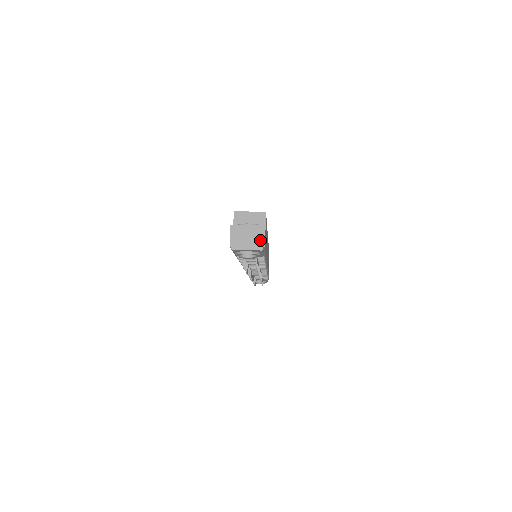
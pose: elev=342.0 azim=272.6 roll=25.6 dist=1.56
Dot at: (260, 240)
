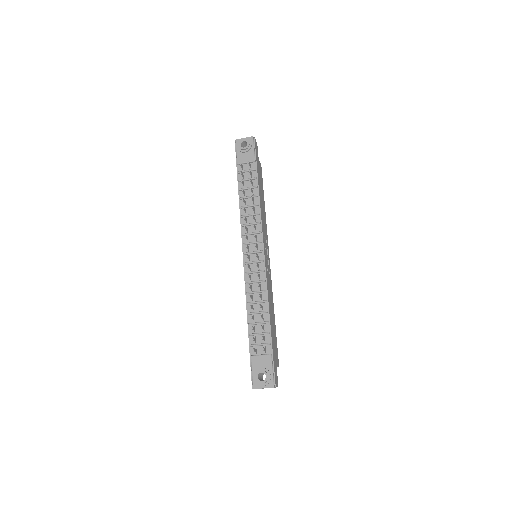
Dot at: occluded
